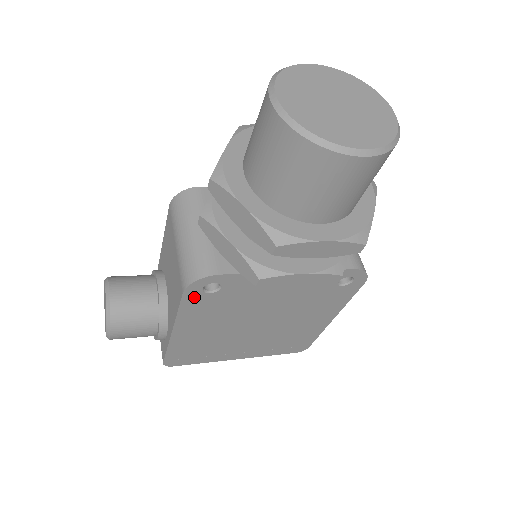
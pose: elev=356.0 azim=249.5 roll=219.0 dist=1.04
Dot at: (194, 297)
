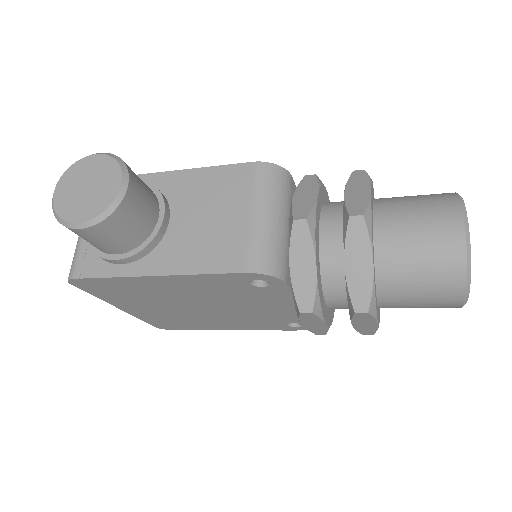
Dot at: (238, 278)
